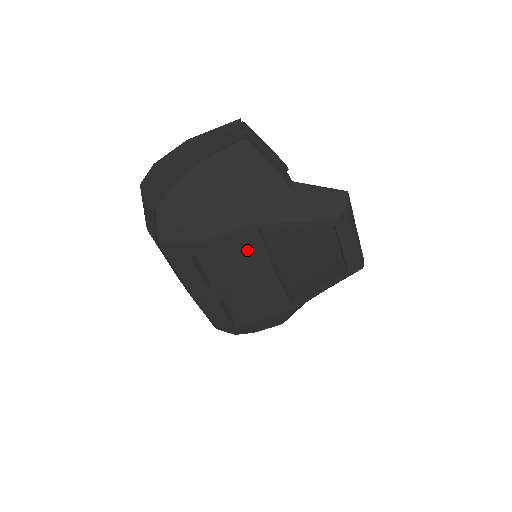
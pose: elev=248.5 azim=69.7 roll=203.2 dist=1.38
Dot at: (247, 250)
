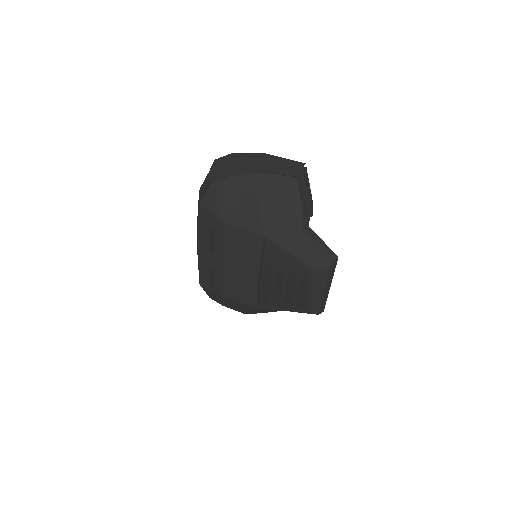
Dot at: (249, 247)
